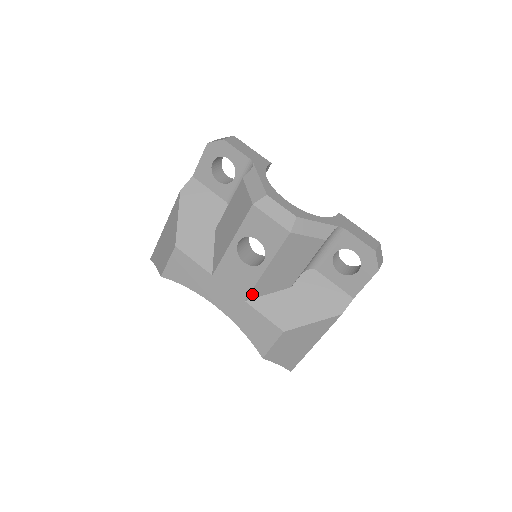
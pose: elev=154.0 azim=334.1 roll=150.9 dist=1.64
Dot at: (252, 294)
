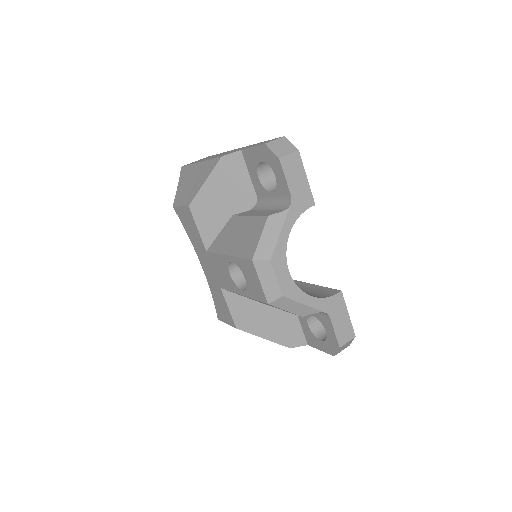
Dot at: occluded
